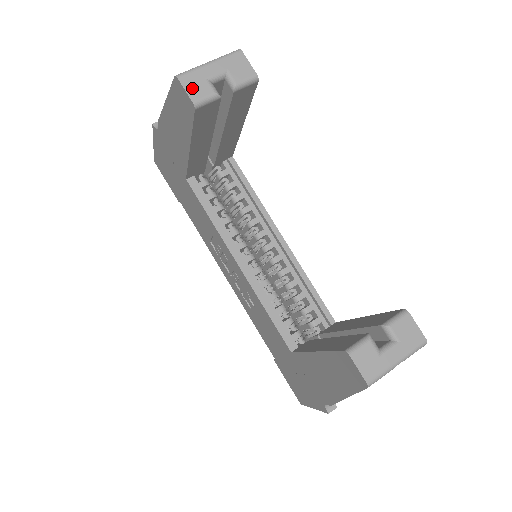
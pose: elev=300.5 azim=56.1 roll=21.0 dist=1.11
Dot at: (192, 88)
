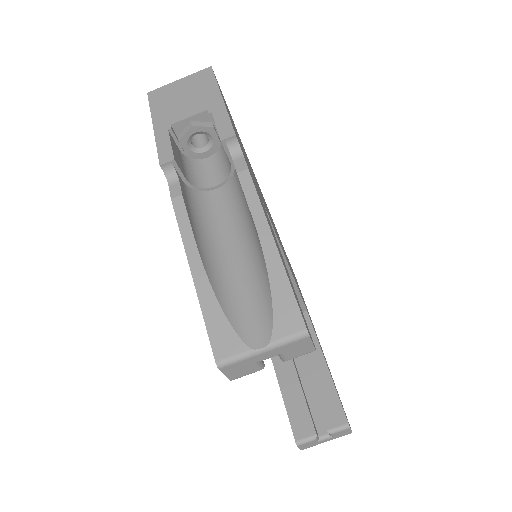
Dot at: (234, 373)
